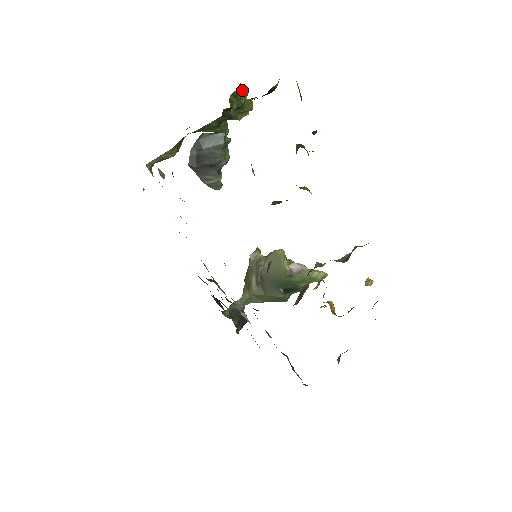
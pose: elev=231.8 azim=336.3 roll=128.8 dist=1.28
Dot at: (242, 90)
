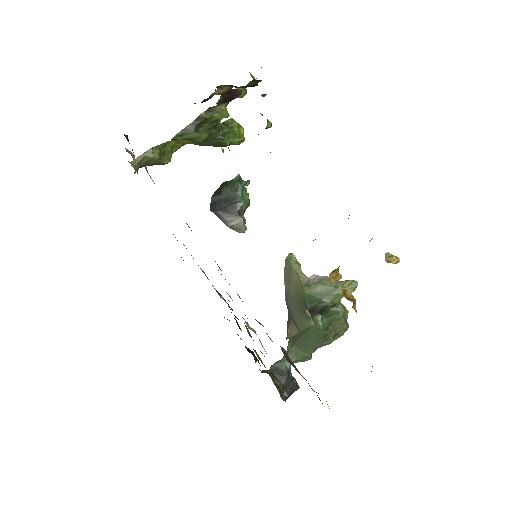
Dot at: (233, 120)
